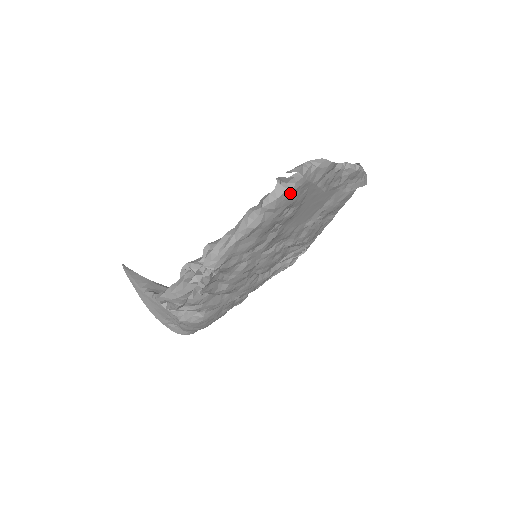
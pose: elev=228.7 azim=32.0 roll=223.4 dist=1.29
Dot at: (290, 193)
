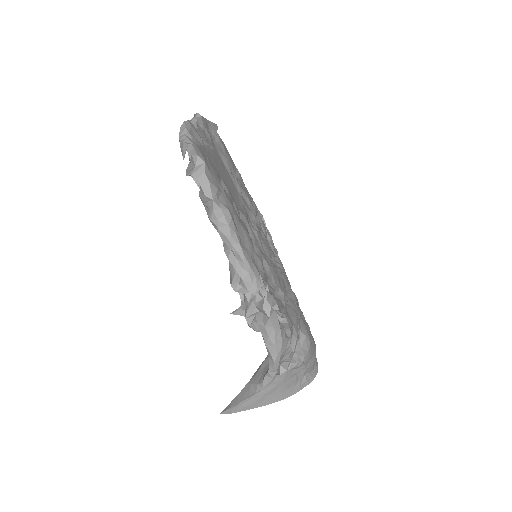
Dot at: (207, 167)
